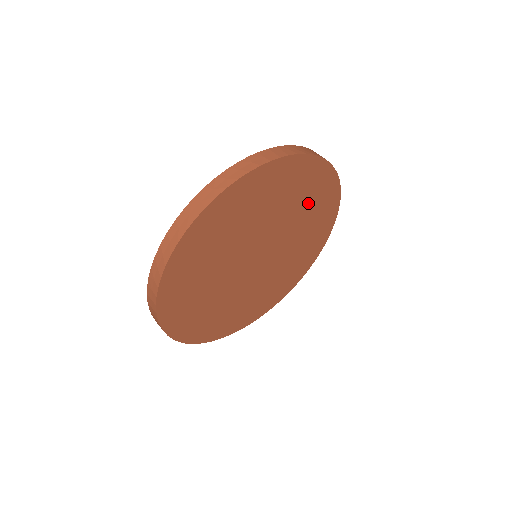
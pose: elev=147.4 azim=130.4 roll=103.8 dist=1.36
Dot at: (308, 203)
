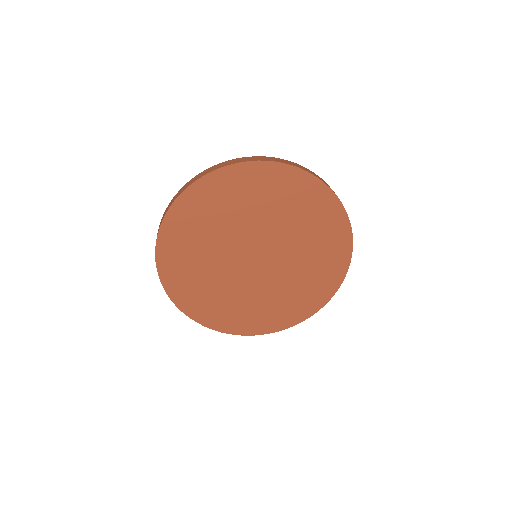
Dot at: (306, 218)
